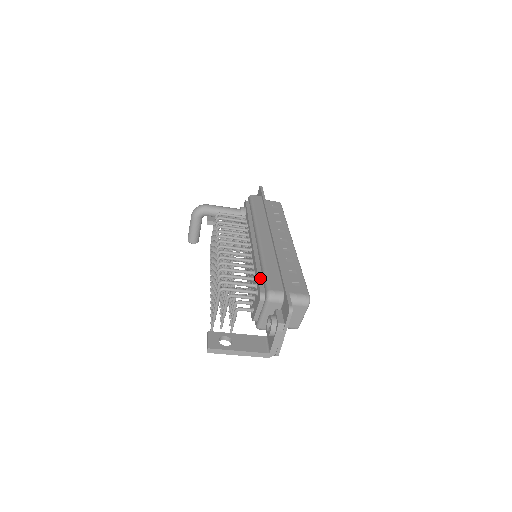
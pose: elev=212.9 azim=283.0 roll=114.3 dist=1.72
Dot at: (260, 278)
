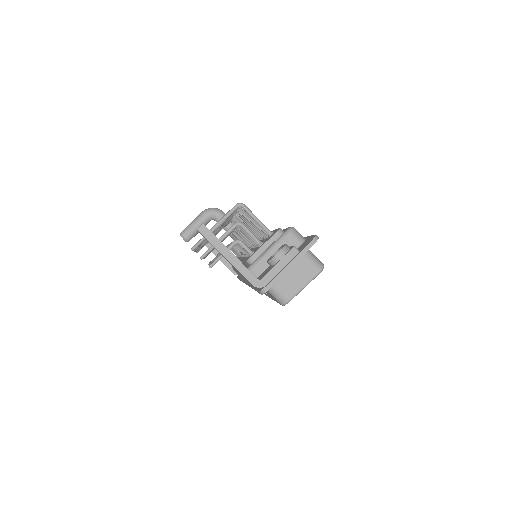
Dot at: occluded
